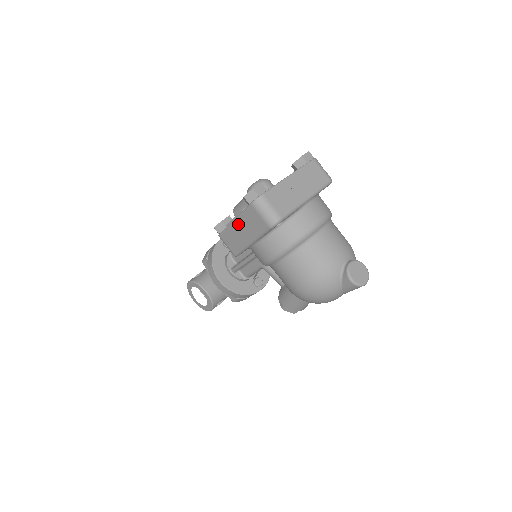
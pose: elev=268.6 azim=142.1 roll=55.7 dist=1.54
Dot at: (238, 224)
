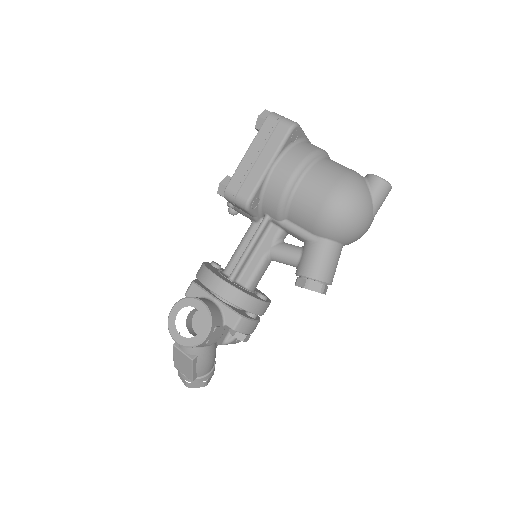
Dot at: (252, 153)
